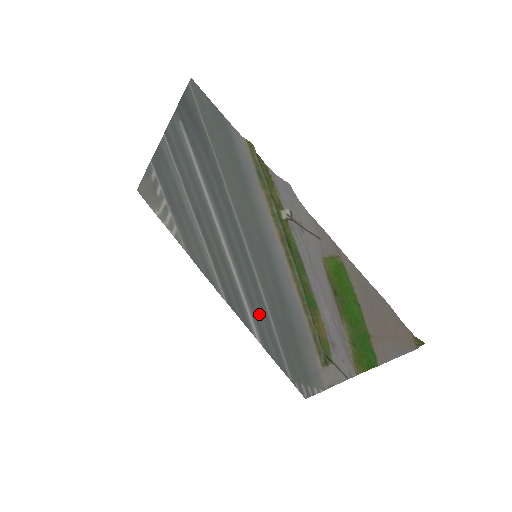
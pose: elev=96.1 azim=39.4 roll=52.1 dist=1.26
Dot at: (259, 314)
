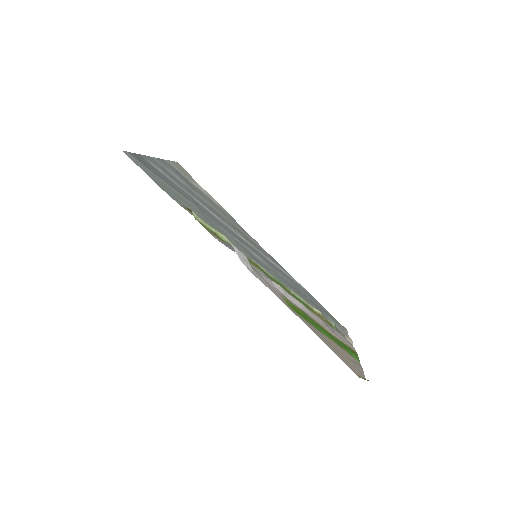
Dot at: (288, 278)
